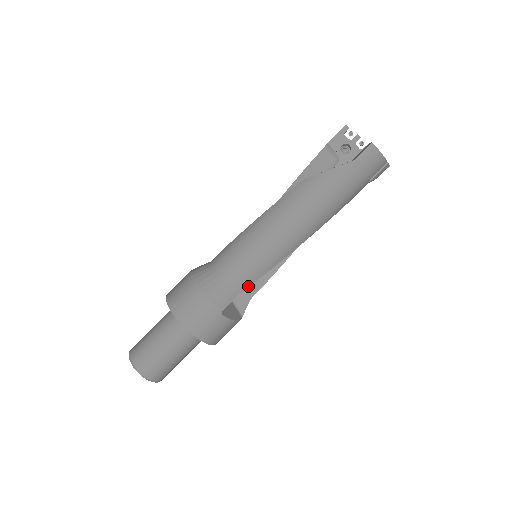
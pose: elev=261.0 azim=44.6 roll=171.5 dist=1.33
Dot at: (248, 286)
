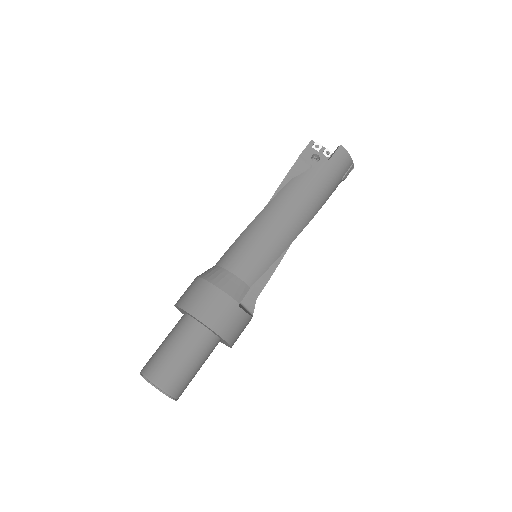
Dot at: (258, 278)
